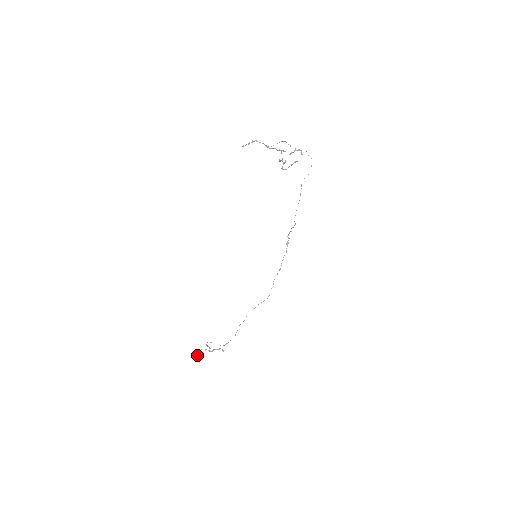
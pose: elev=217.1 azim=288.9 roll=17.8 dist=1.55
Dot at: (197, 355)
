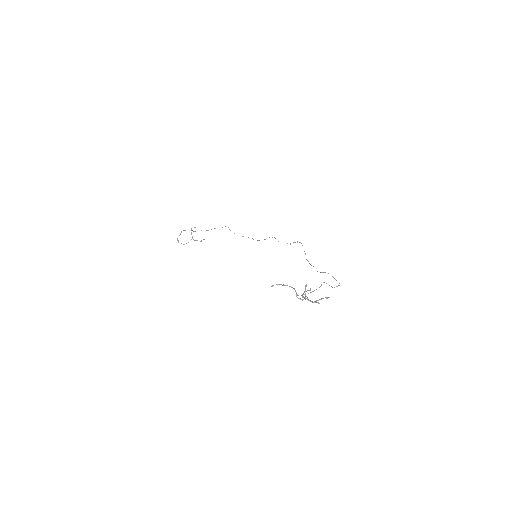
Dot at: occluded
